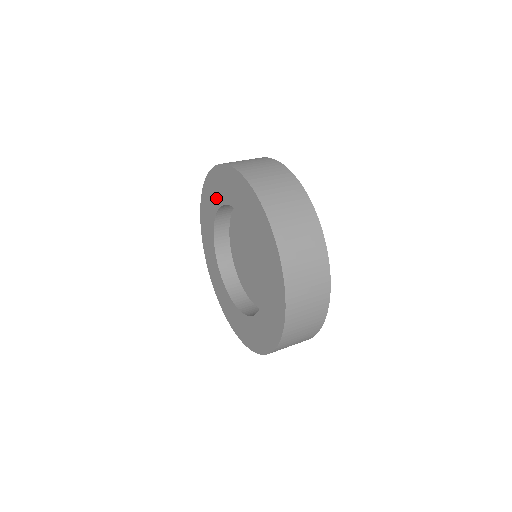
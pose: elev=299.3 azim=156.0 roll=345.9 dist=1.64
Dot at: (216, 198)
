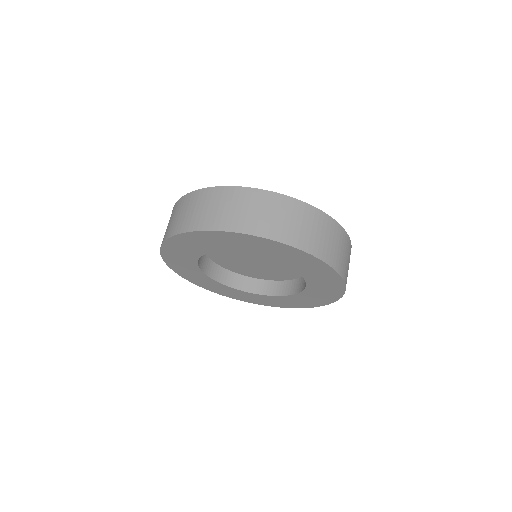
Dot at: (192, 252)
